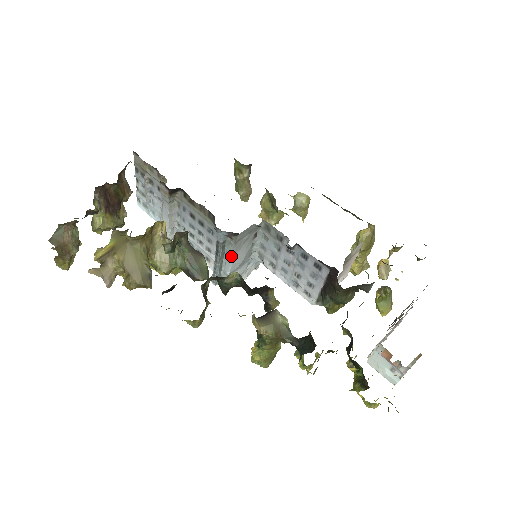
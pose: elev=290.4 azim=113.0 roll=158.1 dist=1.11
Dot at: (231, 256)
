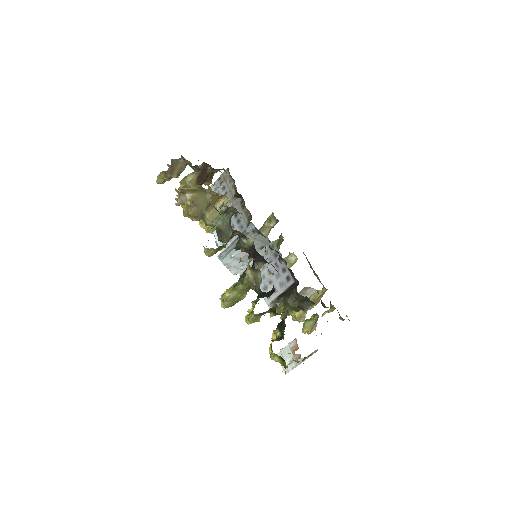
Dot at: occluded
